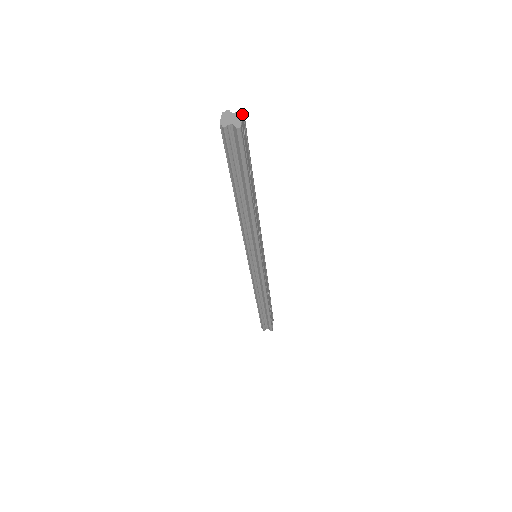
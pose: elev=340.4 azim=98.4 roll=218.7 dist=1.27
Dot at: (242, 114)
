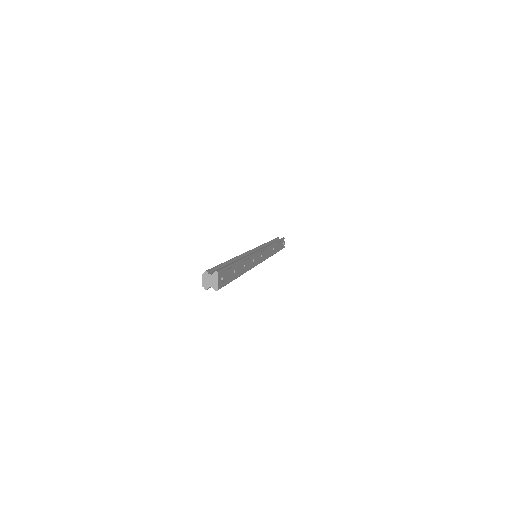
Dot at: (217, 276)
